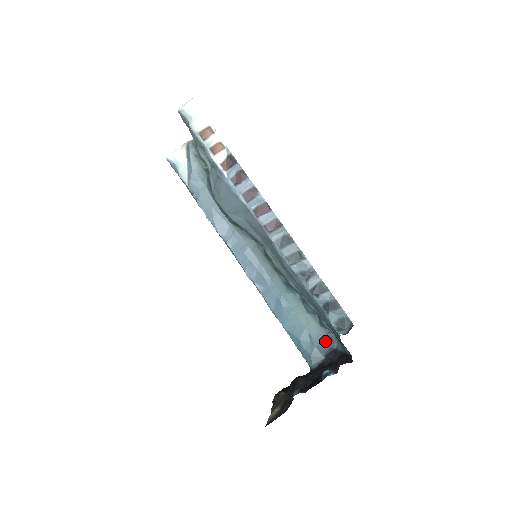
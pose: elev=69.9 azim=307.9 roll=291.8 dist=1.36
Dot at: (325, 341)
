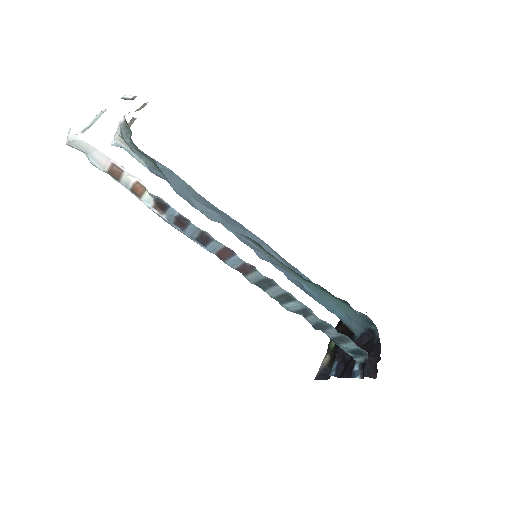
Dot at: (362, 321)
